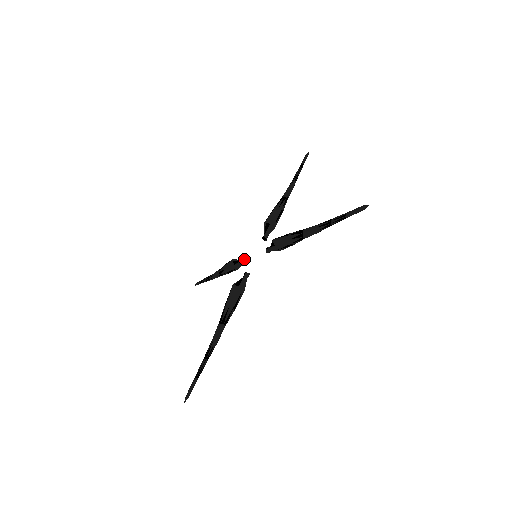
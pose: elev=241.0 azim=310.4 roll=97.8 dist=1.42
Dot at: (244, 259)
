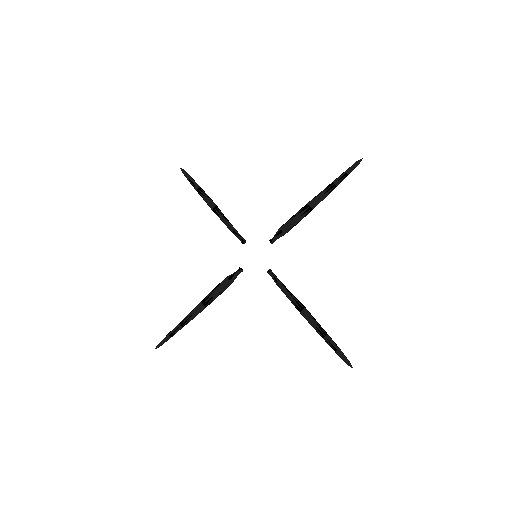
Dot at: occluded
